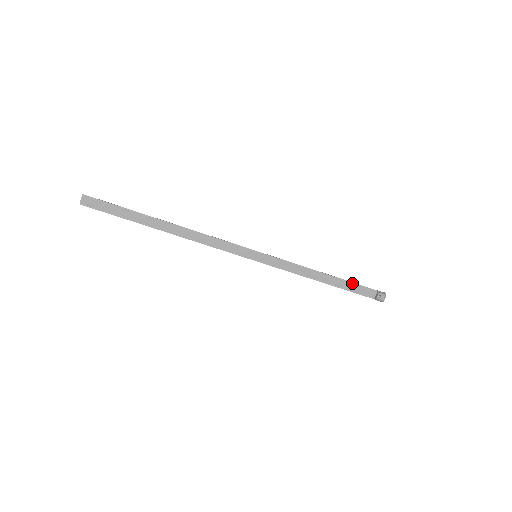
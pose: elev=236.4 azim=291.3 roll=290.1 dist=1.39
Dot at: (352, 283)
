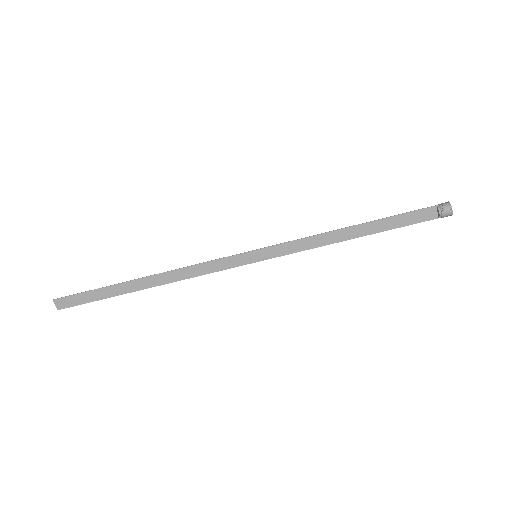
Dot at: (394, 217)
